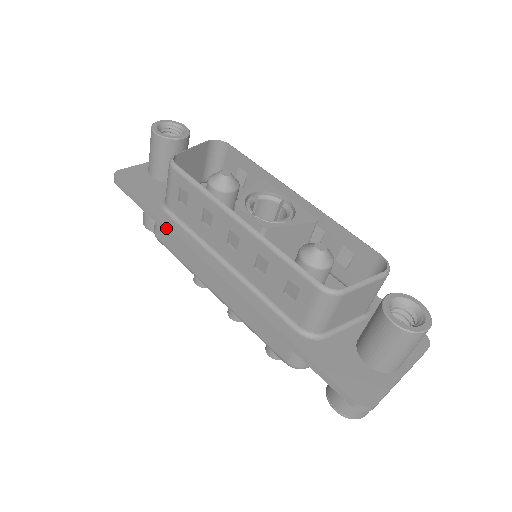
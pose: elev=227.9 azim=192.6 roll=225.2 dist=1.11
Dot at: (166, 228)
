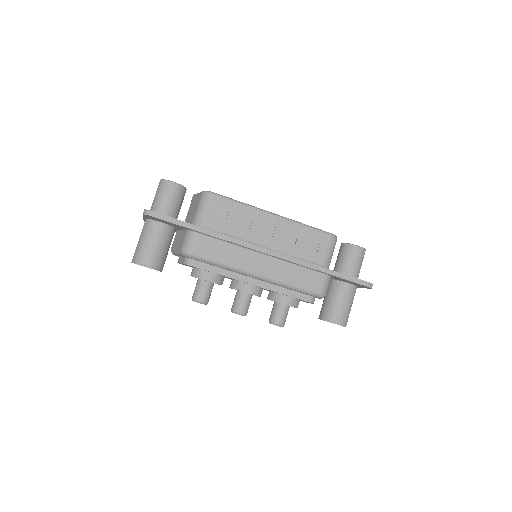
Dot at: (217, 234)
